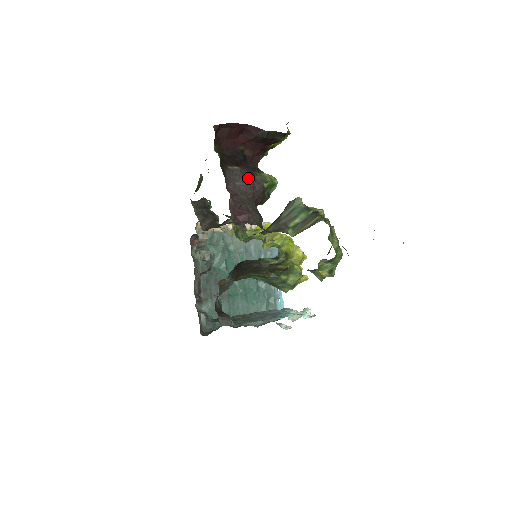
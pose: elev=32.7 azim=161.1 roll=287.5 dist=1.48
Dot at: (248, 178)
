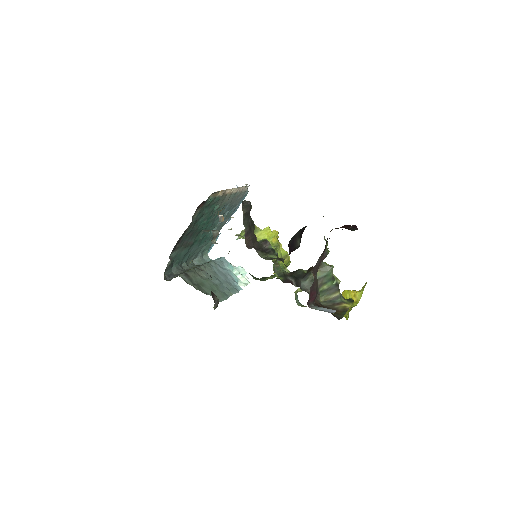
Dot at: (322, 254)
